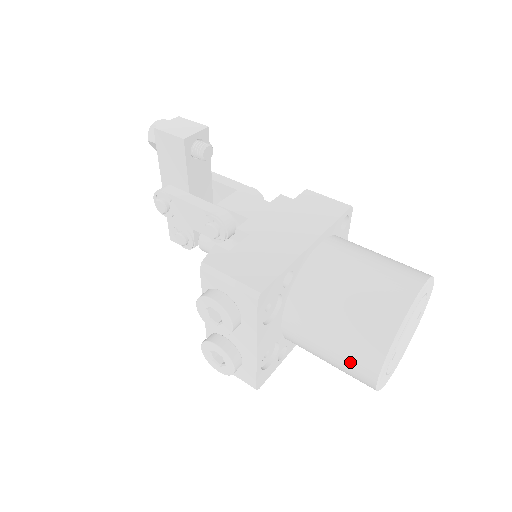
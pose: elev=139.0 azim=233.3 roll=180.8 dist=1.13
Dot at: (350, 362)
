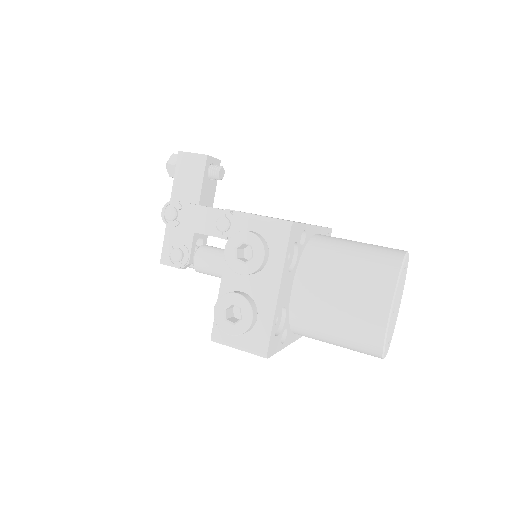
Dot at: (361, 306)
